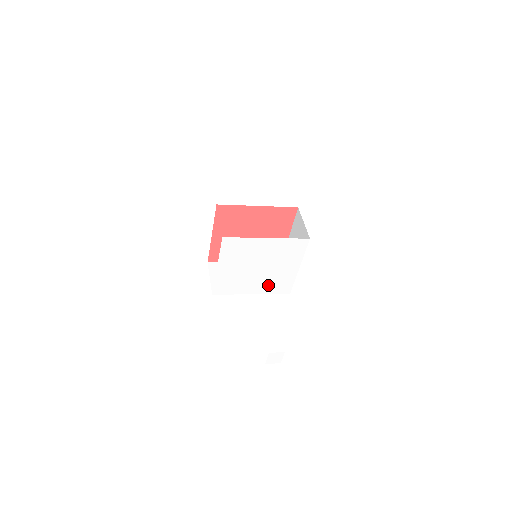
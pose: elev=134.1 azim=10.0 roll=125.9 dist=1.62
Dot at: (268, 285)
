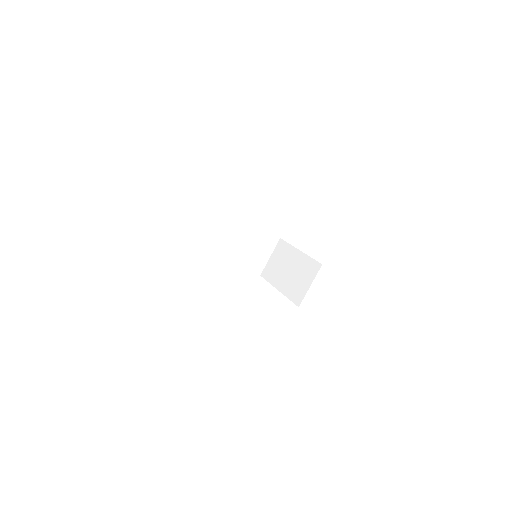
Dot at: occluded
